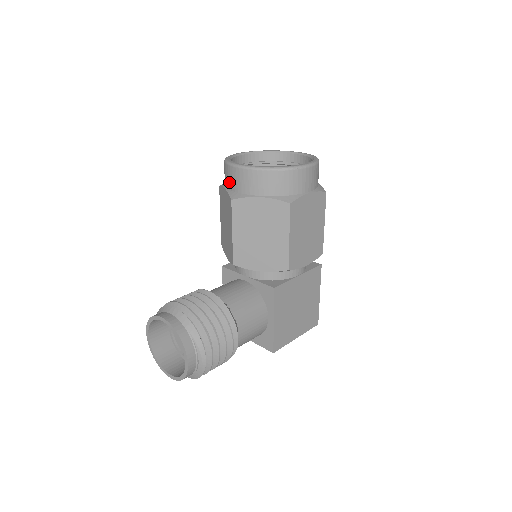
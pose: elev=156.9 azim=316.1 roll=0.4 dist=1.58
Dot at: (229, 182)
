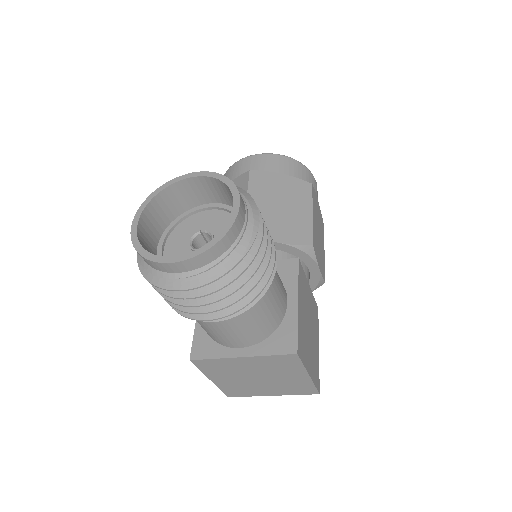
Dot at: (239, 171)
